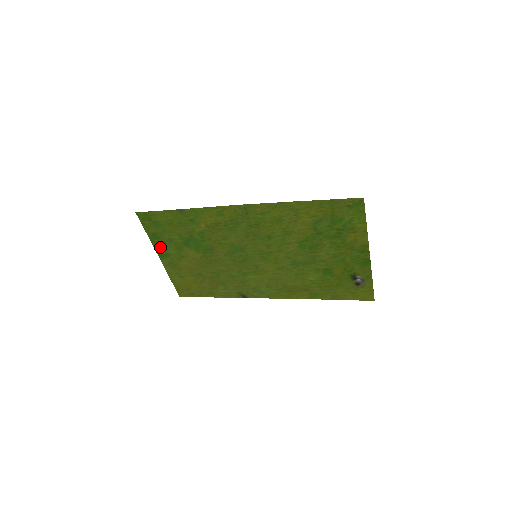
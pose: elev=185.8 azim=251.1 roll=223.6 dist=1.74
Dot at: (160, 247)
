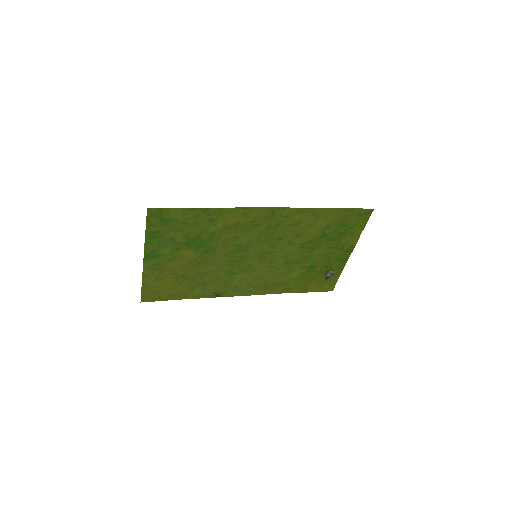
Dot at: (152, 247)
